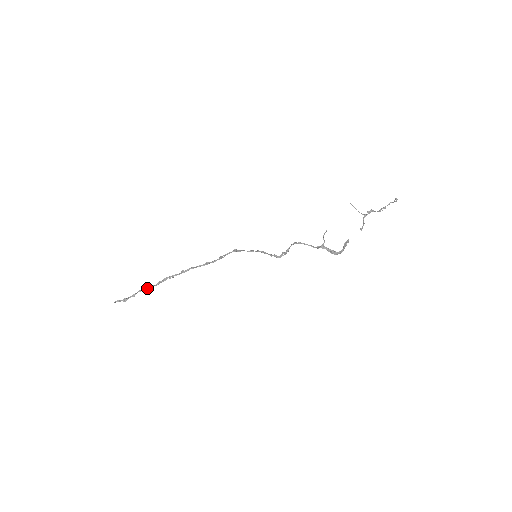
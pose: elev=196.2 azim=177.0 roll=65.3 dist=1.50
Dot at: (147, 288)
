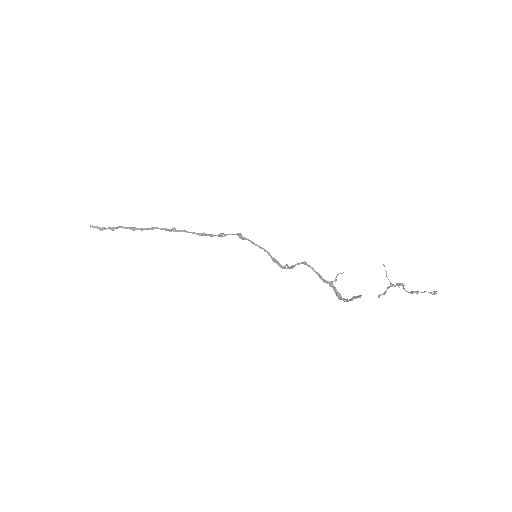
Dot at: (130, 228)
